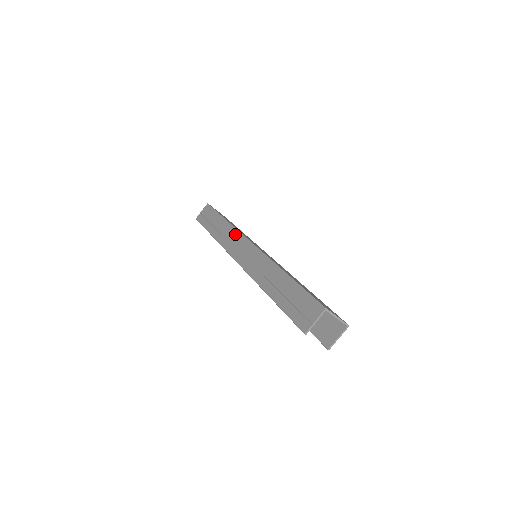
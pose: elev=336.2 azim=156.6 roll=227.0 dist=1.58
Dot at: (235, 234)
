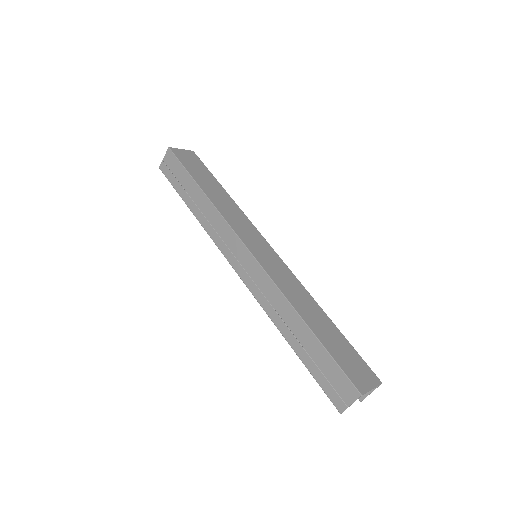
Dot at: (223, 226)
